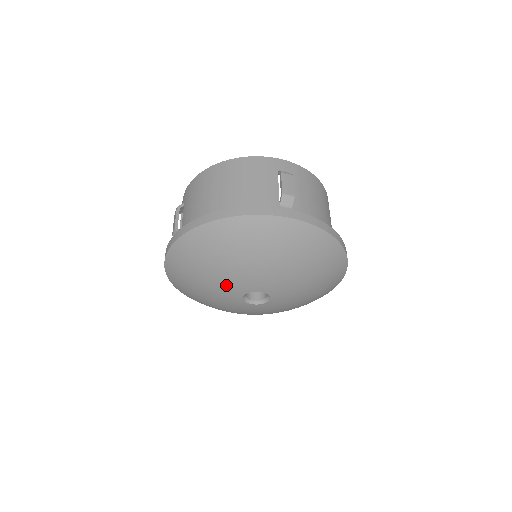
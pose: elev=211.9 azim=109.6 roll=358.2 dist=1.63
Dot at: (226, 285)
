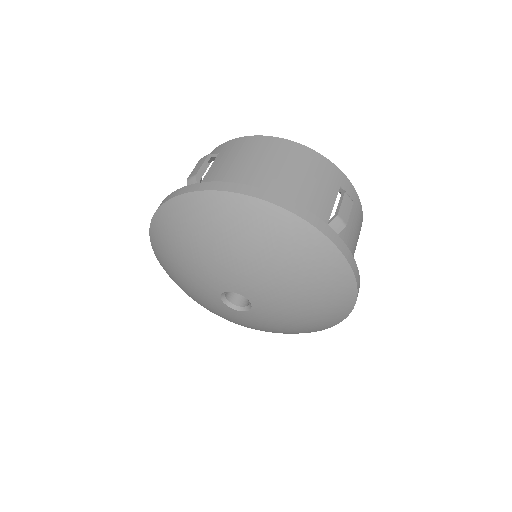
Dot at: (217, 270)
